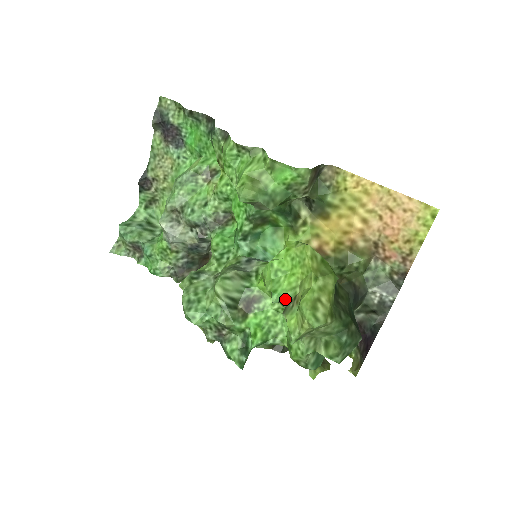
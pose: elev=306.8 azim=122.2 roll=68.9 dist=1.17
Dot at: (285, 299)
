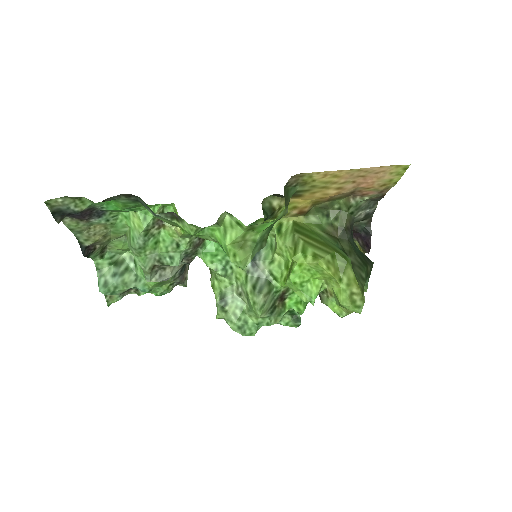
Dot at: occluded
